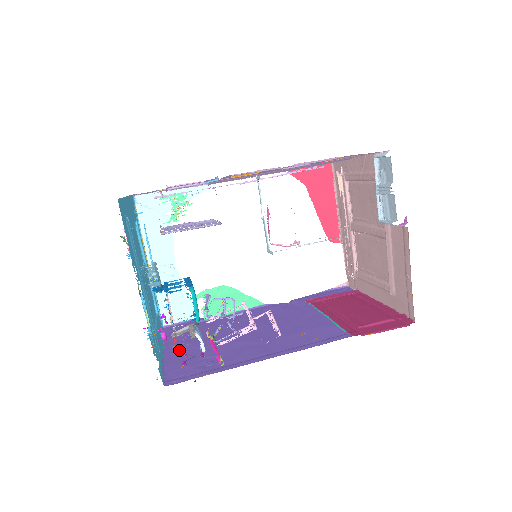
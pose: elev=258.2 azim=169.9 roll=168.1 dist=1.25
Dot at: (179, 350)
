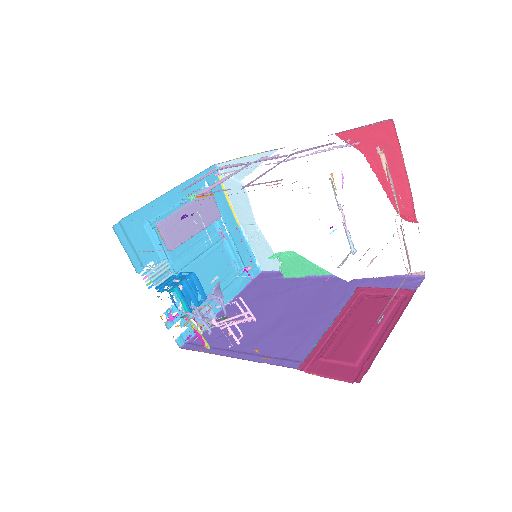
Dot at: (231, 310)
